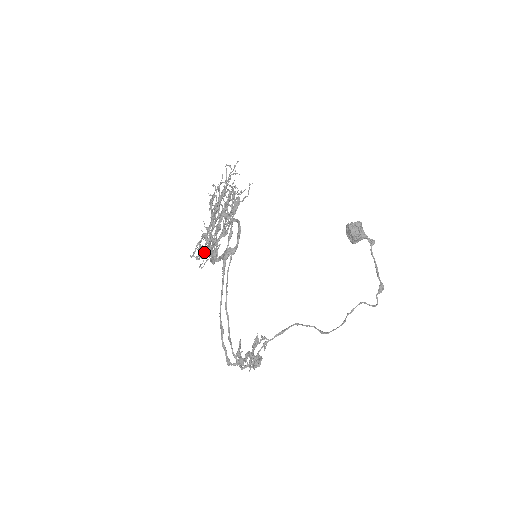
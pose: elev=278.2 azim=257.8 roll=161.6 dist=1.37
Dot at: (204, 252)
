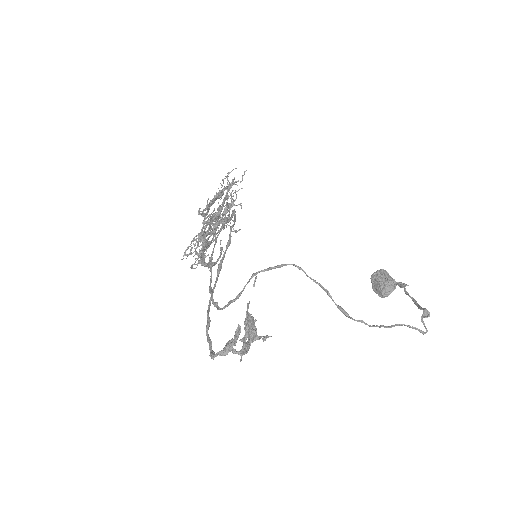
Dot at: (196, 242)
